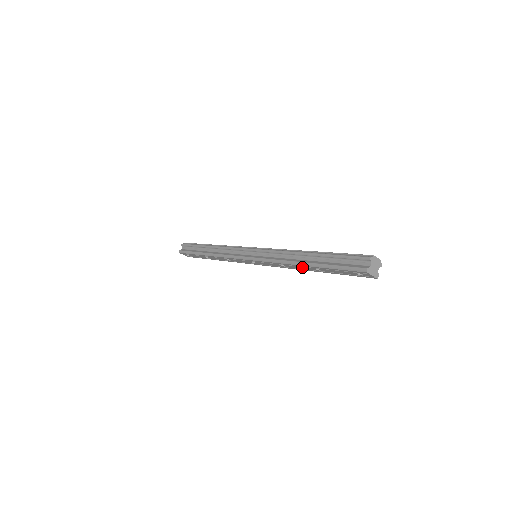
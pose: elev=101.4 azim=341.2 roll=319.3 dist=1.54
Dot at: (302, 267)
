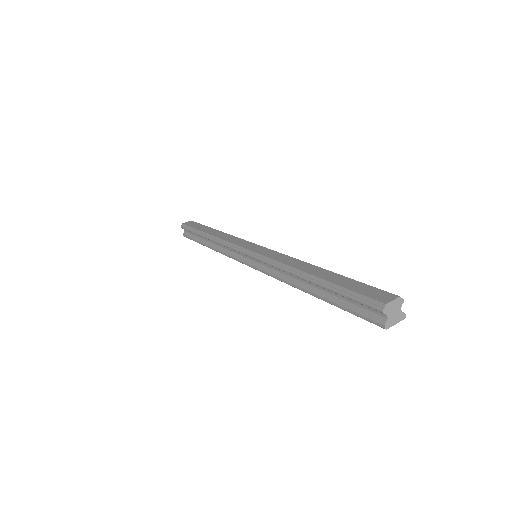
Dot at: occluded
